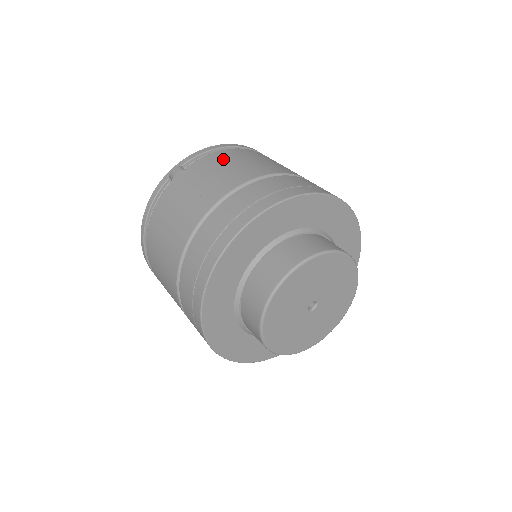
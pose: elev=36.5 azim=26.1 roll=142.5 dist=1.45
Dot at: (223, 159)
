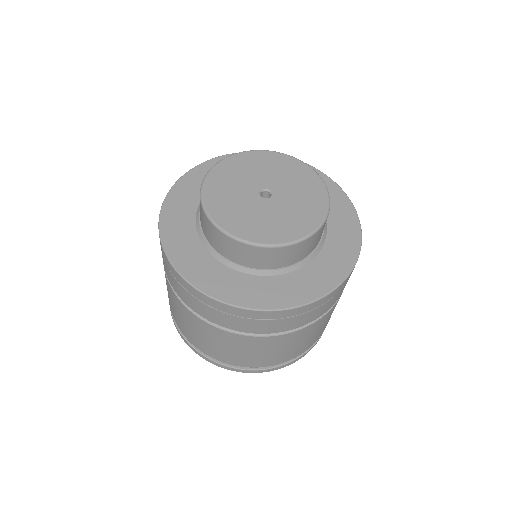
Dot at: occluded
